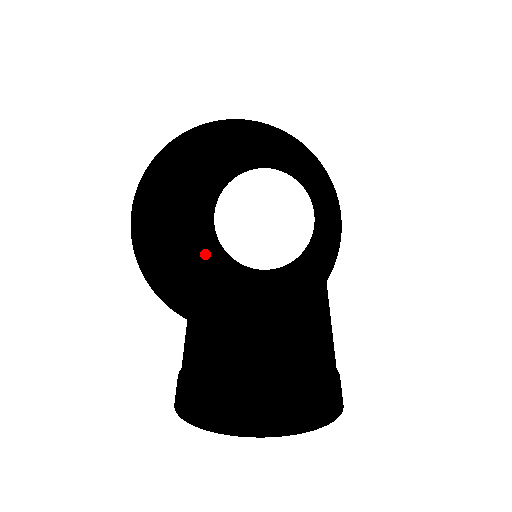
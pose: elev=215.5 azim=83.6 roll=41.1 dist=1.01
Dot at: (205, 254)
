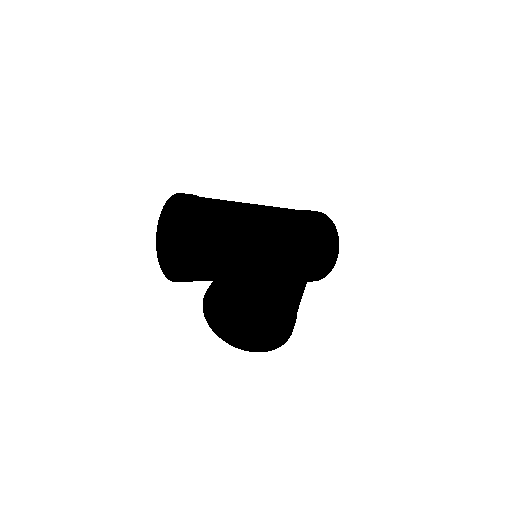
Dot at: occluded
